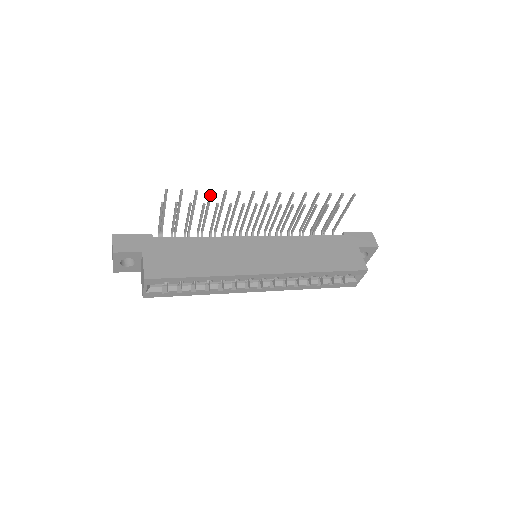
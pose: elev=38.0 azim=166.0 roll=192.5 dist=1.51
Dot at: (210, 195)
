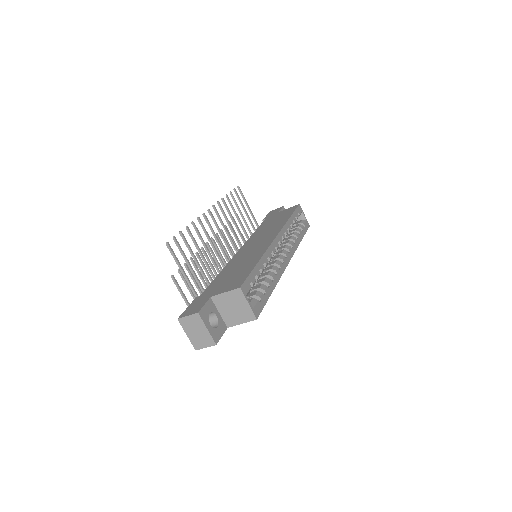
Dot at: (189, 231)
